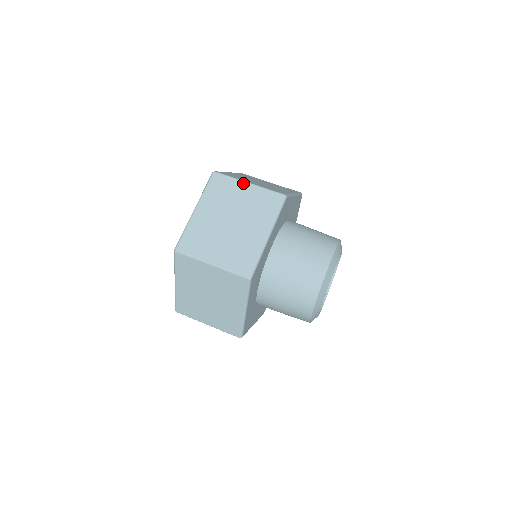
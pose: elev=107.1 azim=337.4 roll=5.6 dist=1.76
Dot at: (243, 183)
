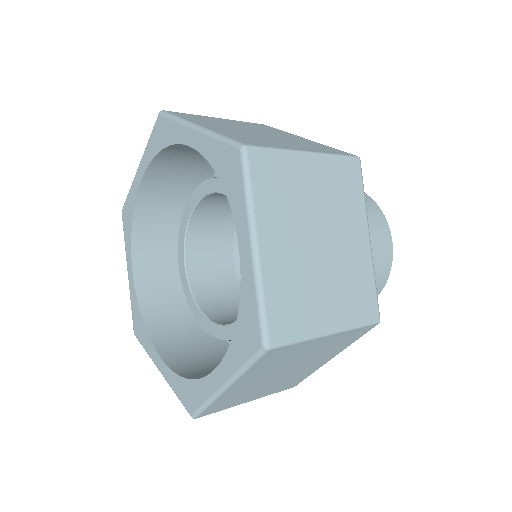
Dot at: (211, 117)
